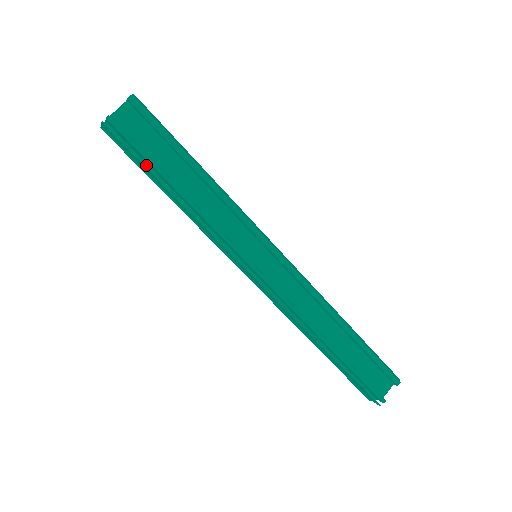
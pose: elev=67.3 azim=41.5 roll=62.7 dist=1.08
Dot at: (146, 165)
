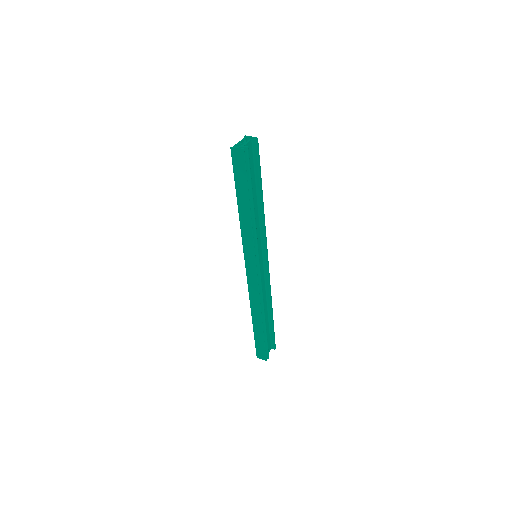
Dot at: (241, 182)
